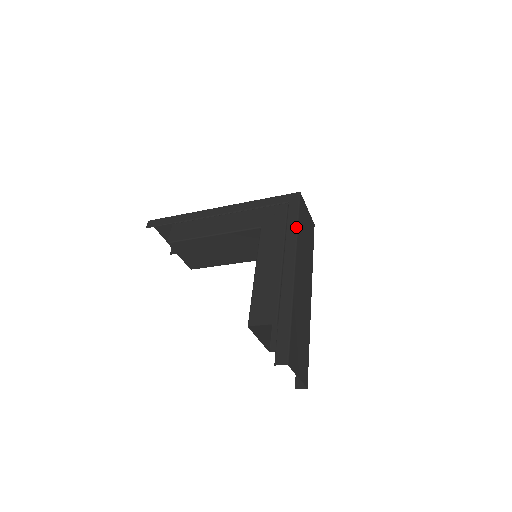
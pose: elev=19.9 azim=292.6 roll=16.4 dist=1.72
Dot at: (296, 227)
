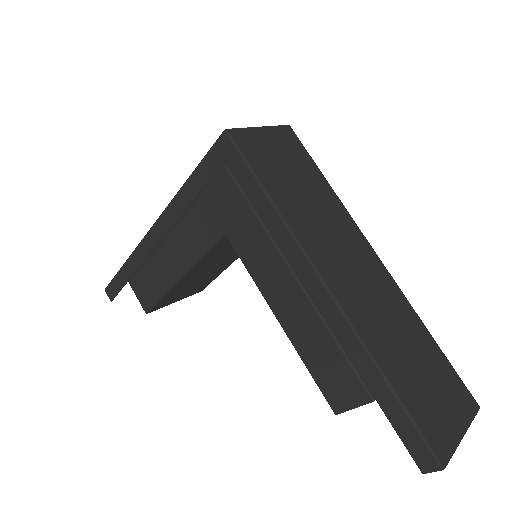
Dot at: (271, 207)
